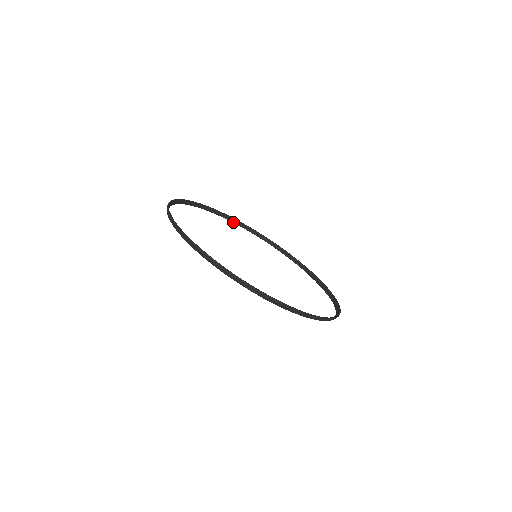
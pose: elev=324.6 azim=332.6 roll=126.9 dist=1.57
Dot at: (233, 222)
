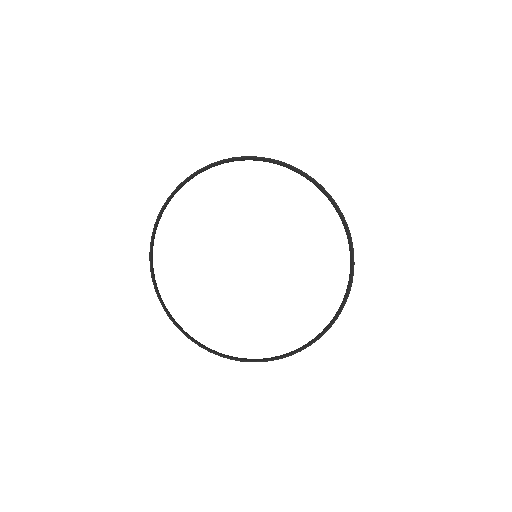
Dot at: (201, 172)
